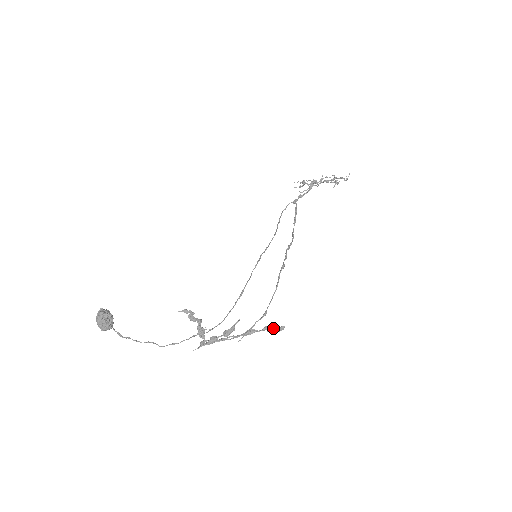
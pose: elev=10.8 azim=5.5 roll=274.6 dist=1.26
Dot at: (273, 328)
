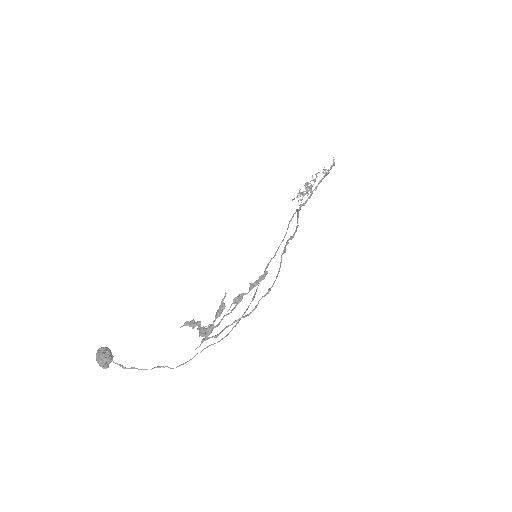
Dot at: (256, 280)
